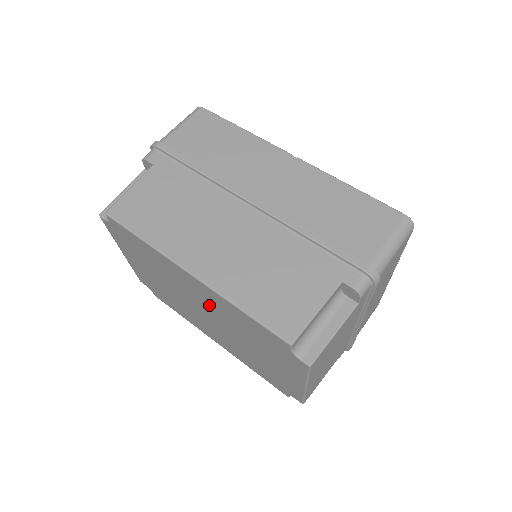
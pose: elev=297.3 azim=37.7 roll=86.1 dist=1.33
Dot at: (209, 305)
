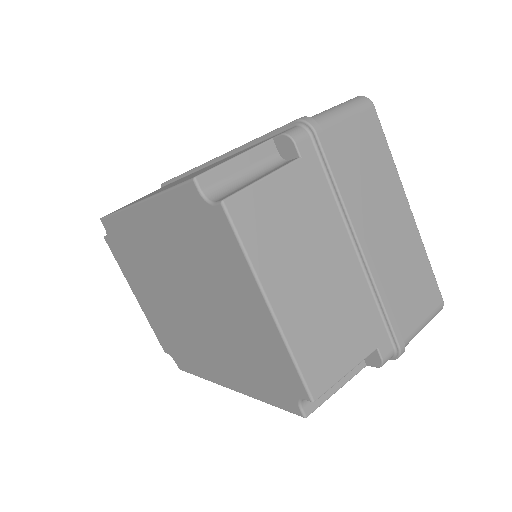
Dot at: (168, 257)
